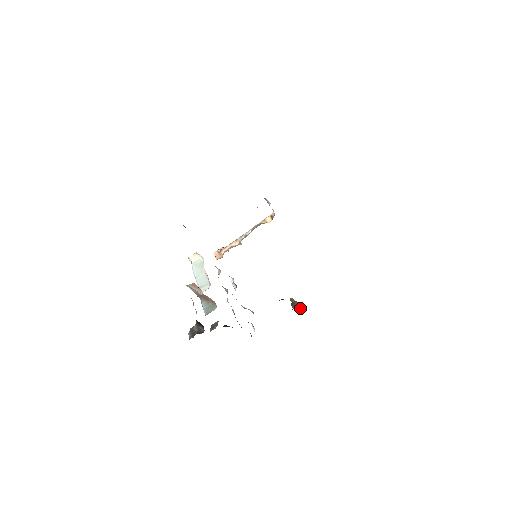
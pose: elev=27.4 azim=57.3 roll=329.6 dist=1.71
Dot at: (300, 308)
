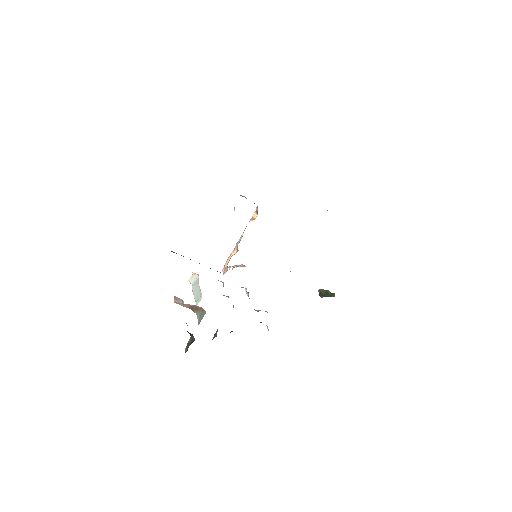
Dot at: (330, 295)
